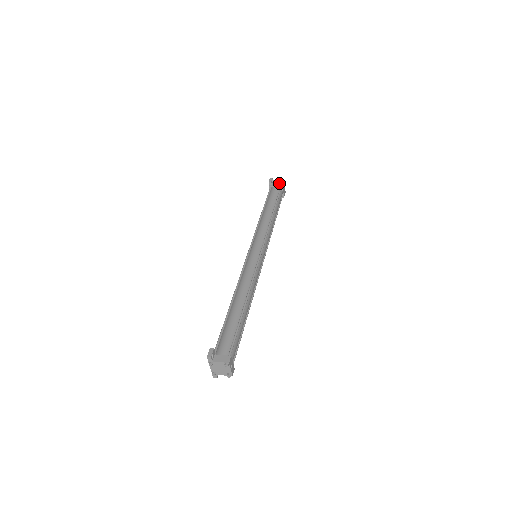
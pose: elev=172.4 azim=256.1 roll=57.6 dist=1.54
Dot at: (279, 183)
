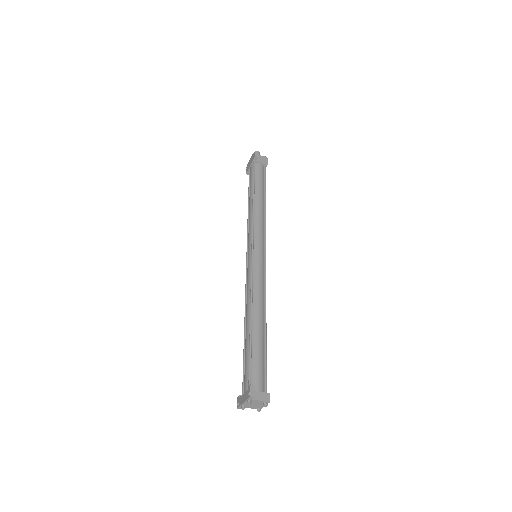
Dot at: (263, 160)
